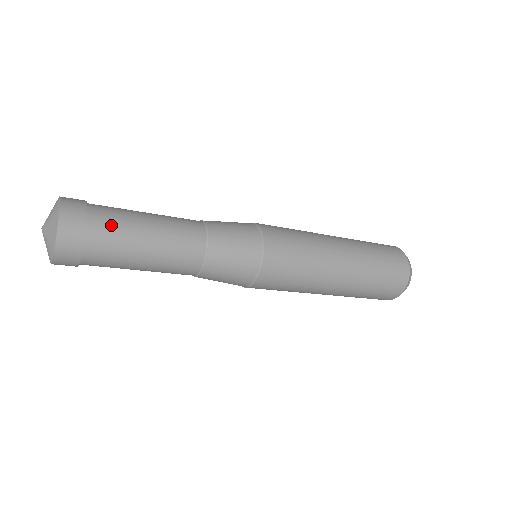
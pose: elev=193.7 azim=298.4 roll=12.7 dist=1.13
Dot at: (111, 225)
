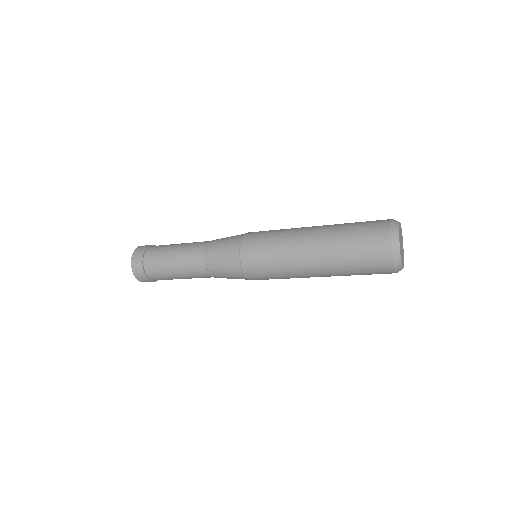
Dot at: (154, 260)
